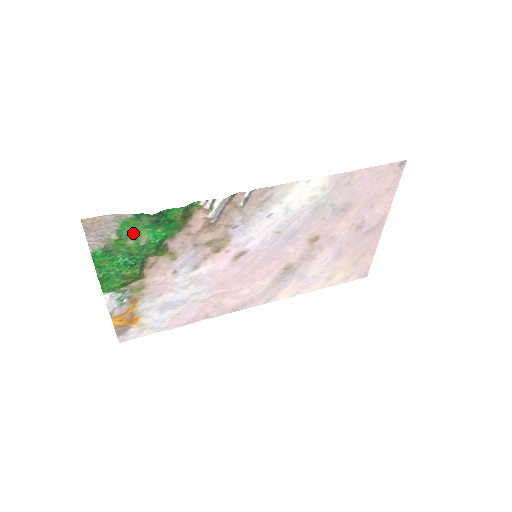
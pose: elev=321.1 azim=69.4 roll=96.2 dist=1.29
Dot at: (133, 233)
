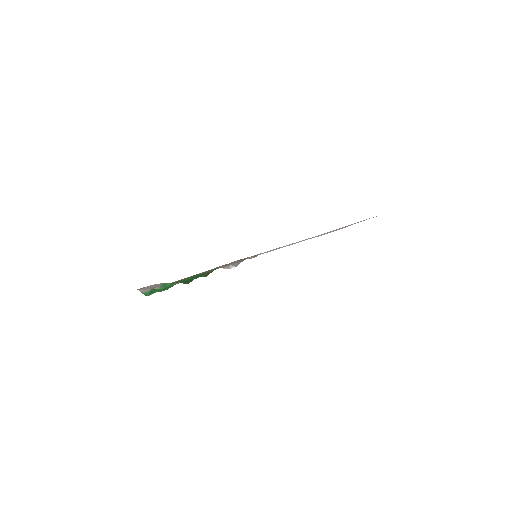
Dot at: (171, 284)
